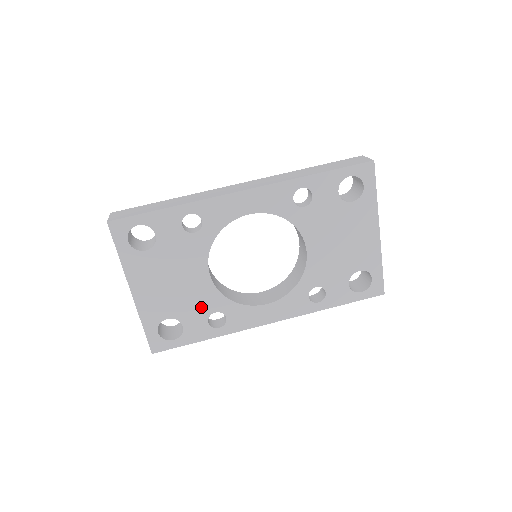
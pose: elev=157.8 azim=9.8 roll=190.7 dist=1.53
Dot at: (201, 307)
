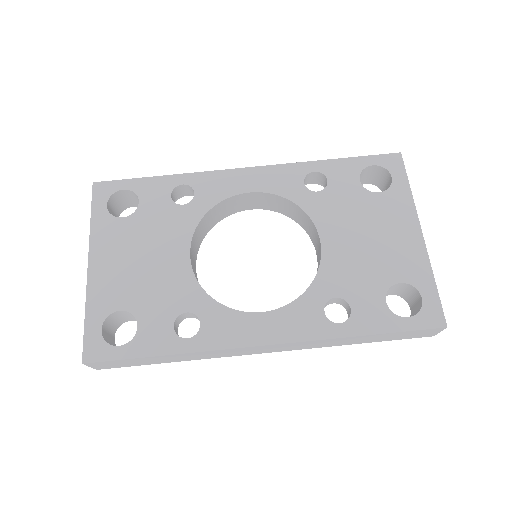
Dot at: (169, 301)
